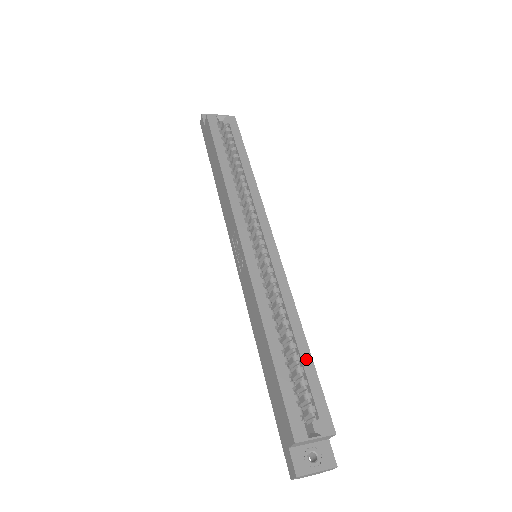
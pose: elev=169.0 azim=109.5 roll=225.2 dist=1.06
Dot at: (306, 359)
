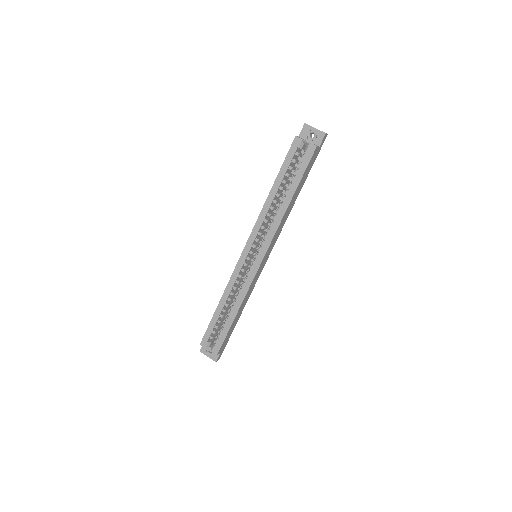
Dot at: (228, 324)
